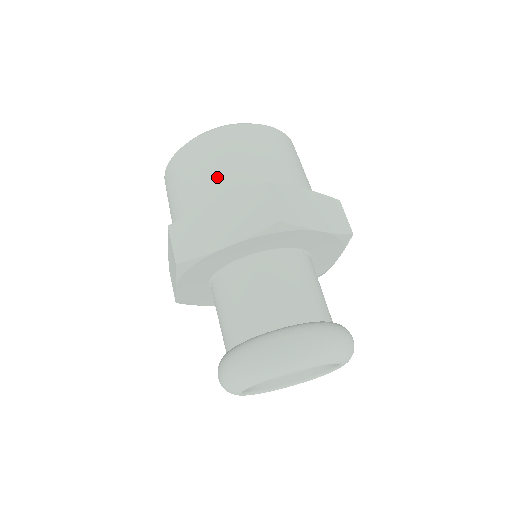
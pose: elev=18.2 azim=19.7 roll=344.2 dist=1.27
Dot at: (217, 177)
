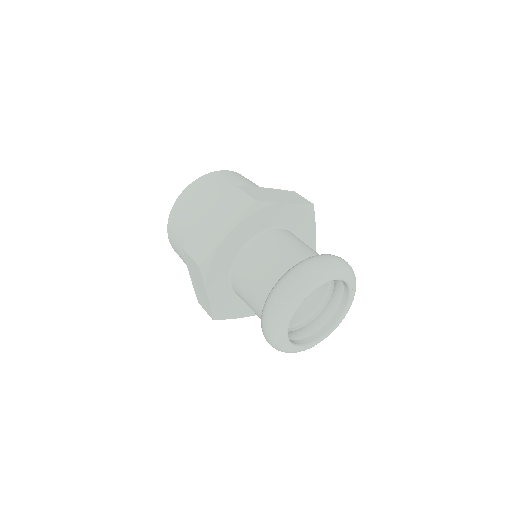
Dot at: (203, 206)
